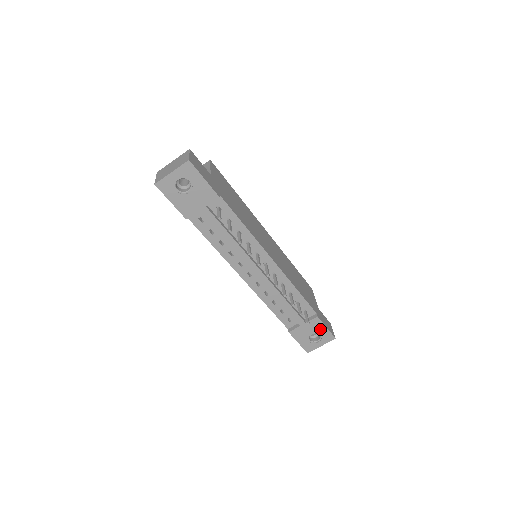
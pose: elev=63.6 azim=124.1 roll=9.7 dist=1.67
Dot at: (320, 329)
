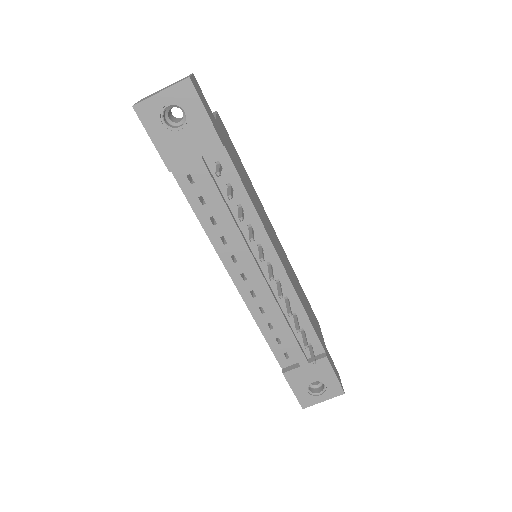
Dot at: (326, 376)
